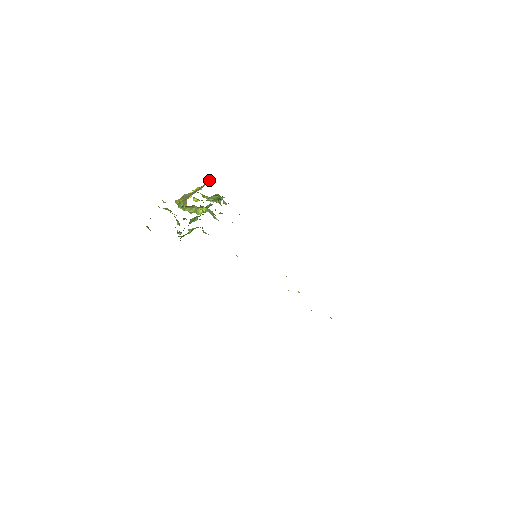
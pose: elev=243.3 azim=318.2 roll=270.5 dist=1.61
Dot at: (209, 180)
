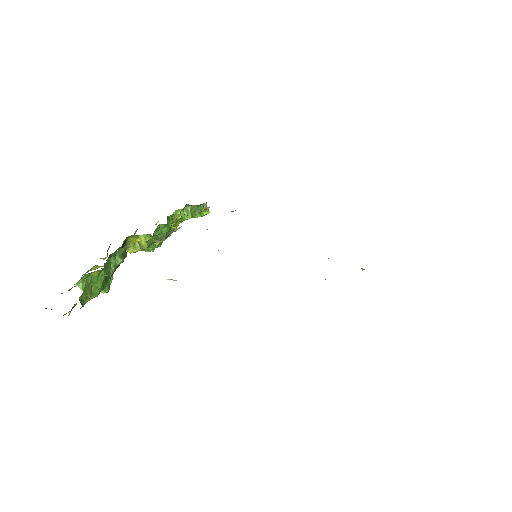
Dot at: occluded
